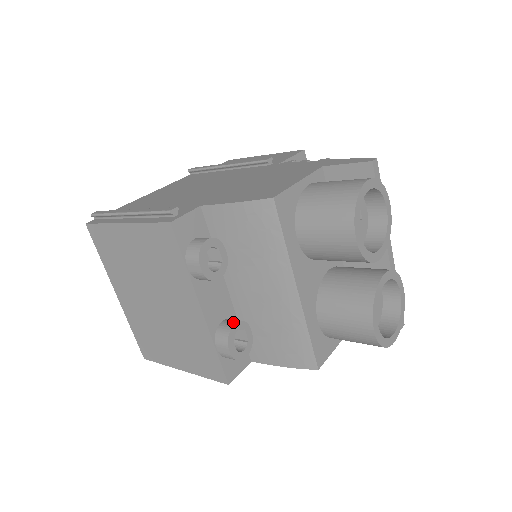
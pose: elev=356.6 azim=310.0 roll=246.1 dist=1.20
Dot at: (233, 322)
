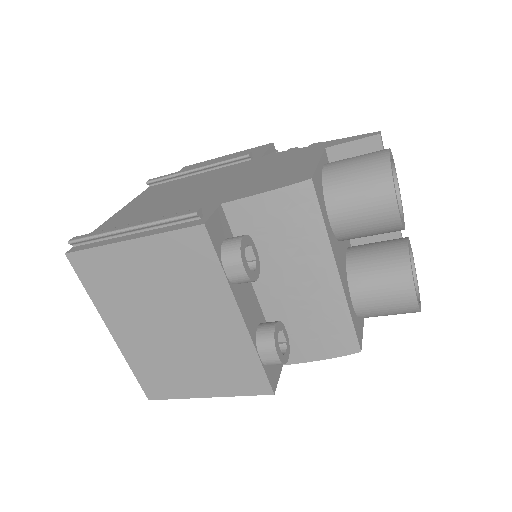
Dot at: (272, 324)
